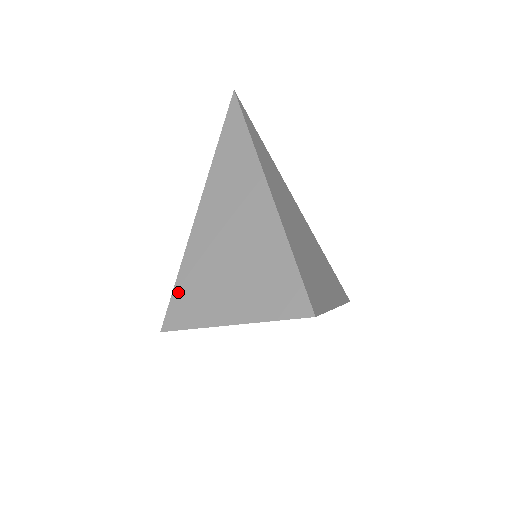
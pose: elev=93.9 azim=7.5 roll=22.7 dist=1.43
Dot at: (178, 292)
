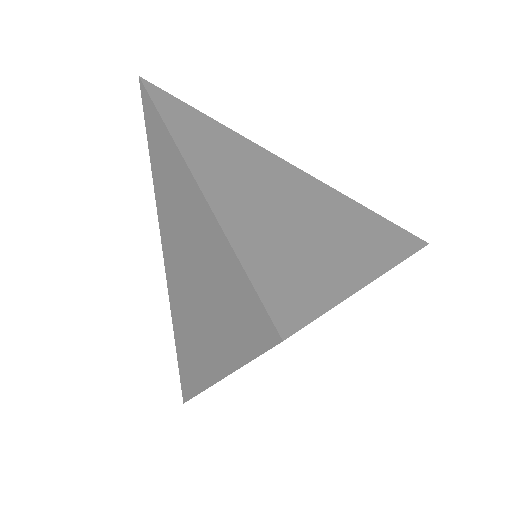
Dot at: (260, 277)
